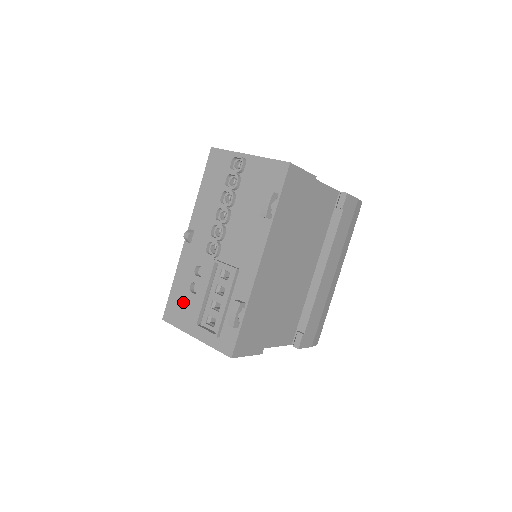
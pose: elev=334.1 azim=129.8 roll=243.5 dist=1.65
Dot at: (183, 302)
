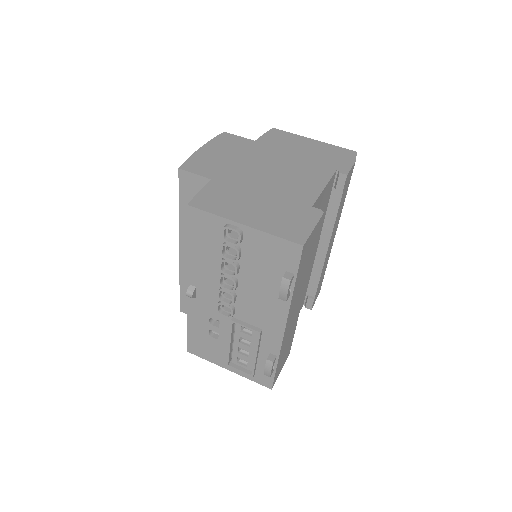
Dot at: (205, 343)
